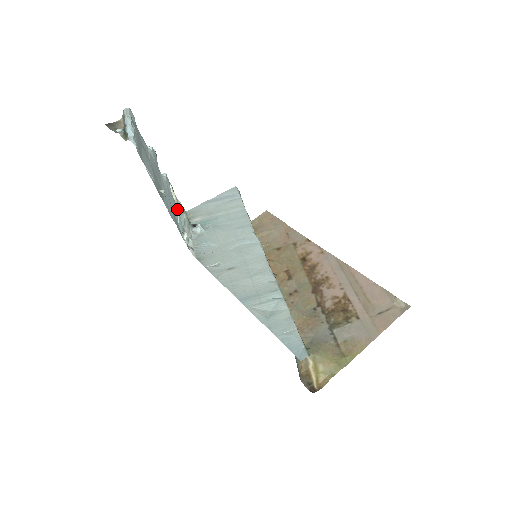
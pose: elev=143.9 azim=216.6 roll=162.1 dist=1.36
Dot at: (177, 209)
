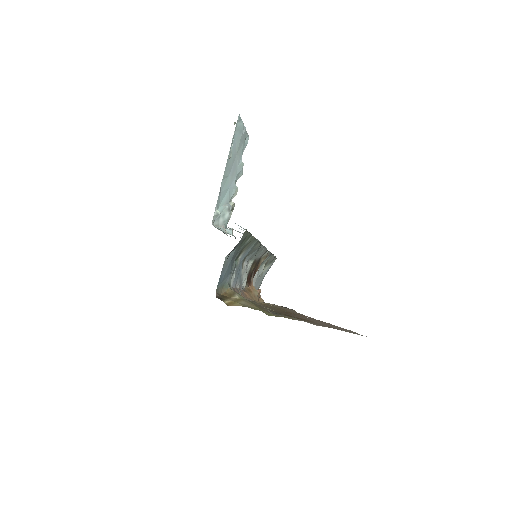
Dot at: (227, 204)
